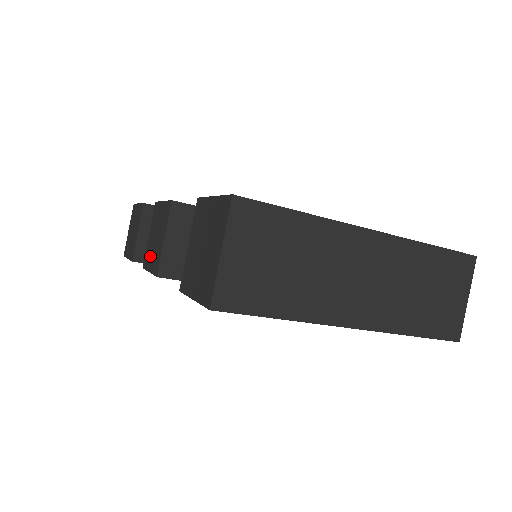
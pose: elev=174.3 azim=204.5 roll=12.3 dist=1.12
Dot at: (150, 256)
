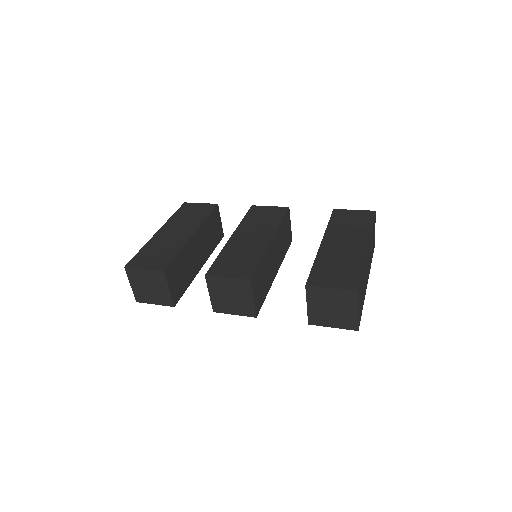
Dot at: (228, 307)
